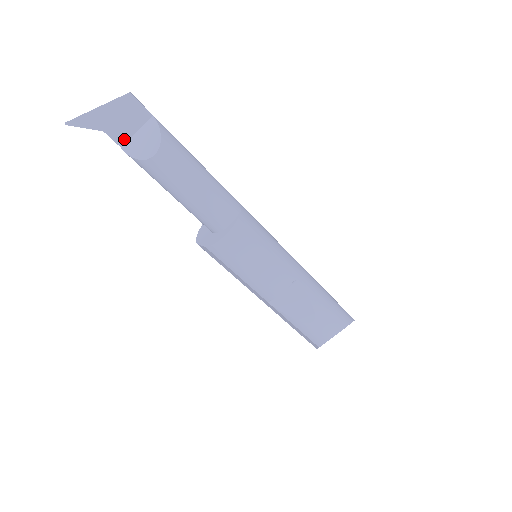
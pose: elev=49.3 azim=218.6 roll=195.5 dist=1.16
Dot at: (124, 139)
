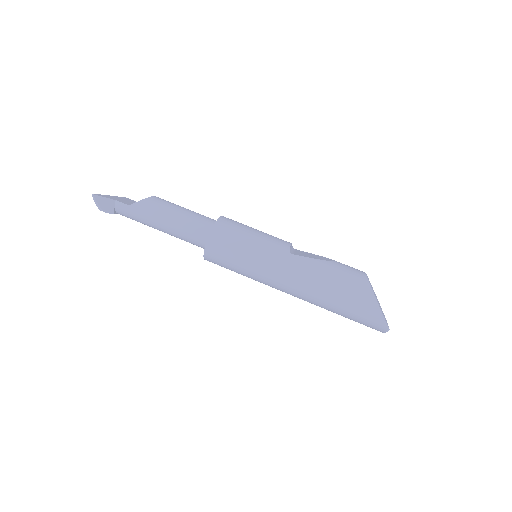
Dot at: (130, 205)
